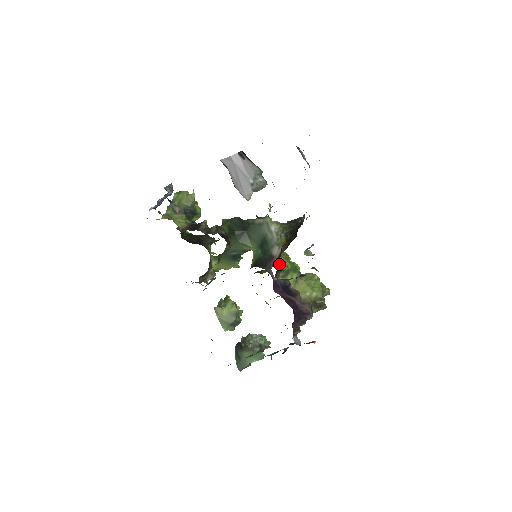
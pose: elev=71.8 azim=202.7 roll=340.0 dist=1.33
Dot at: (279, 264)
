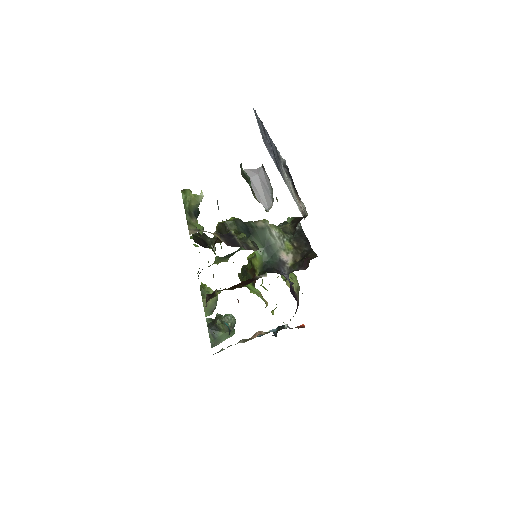
Dot at: occluded
